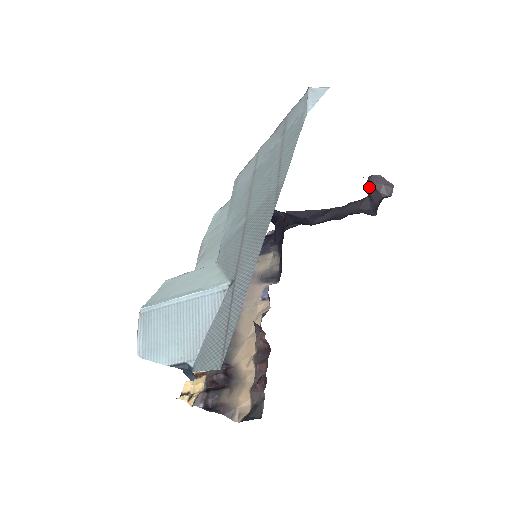
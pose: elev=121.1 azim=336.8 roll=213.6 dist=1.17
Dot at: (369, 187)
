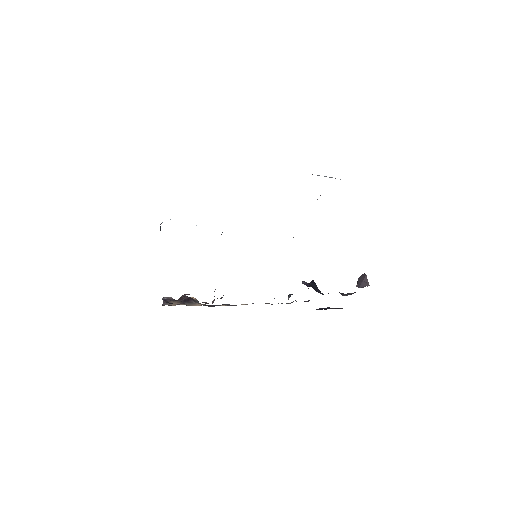
Dot at: occluded
